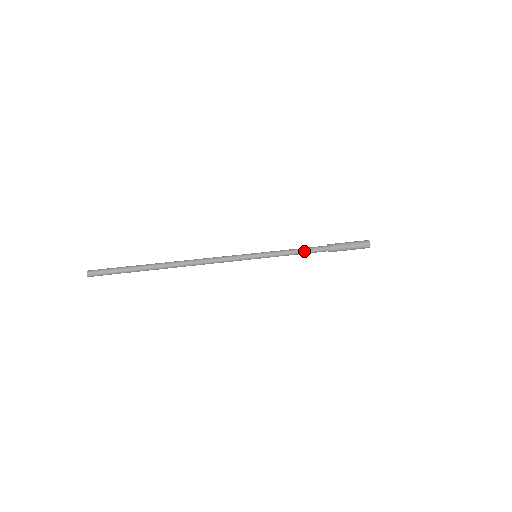
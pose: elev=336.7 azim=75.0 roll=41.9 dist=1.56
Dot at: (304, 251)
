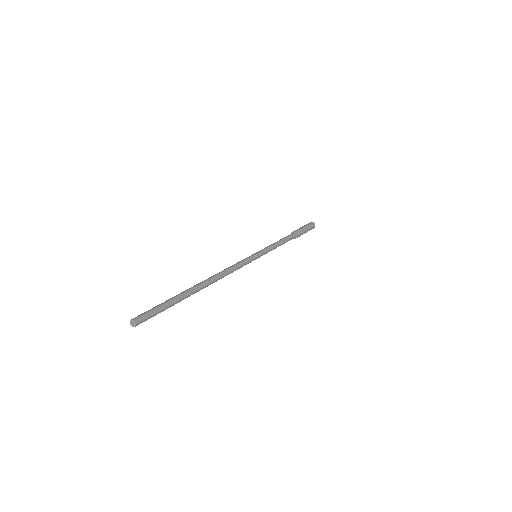
Dot at: (282, 240)
